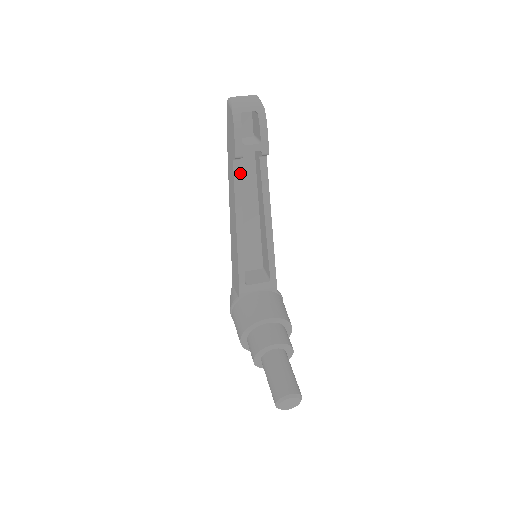
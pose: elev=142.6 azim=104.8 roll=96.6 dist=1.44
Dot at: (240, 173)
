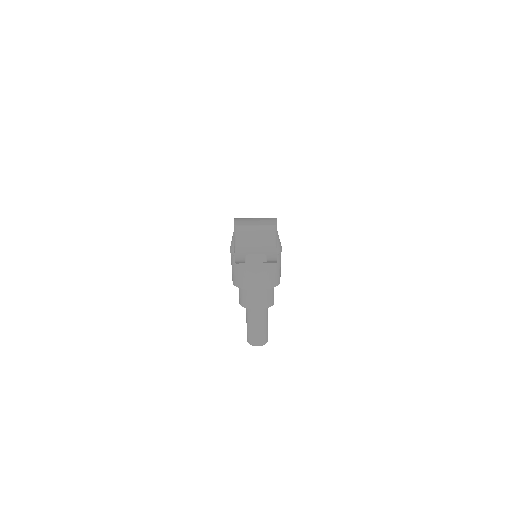
Dot at: occluded
